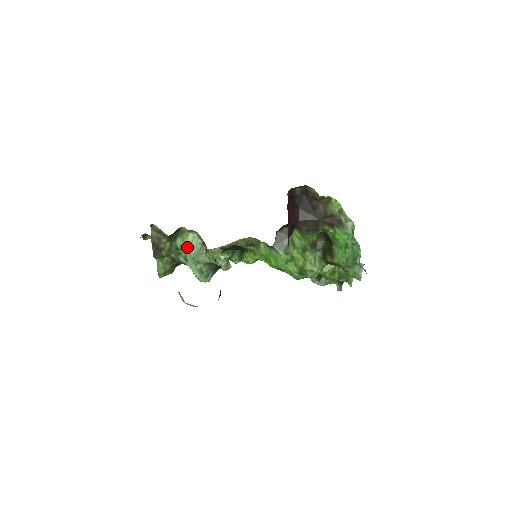
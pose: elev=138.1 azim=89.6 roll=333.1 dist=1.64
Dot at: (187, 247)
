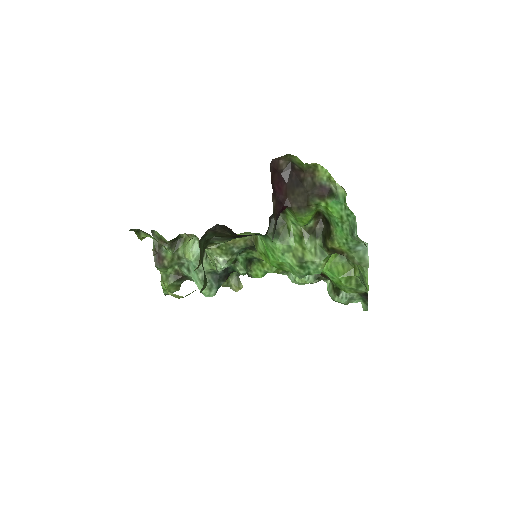
Dot at: (188, 254)
